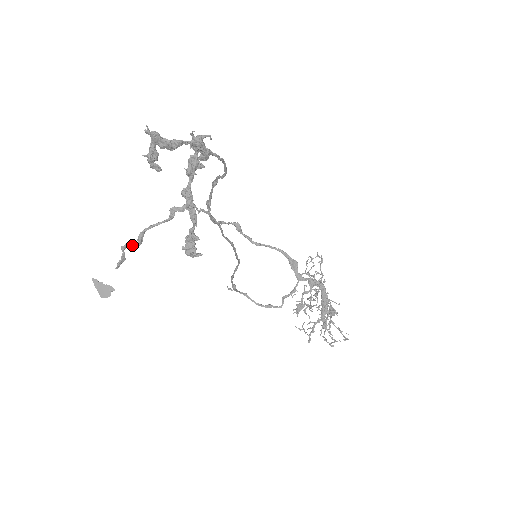
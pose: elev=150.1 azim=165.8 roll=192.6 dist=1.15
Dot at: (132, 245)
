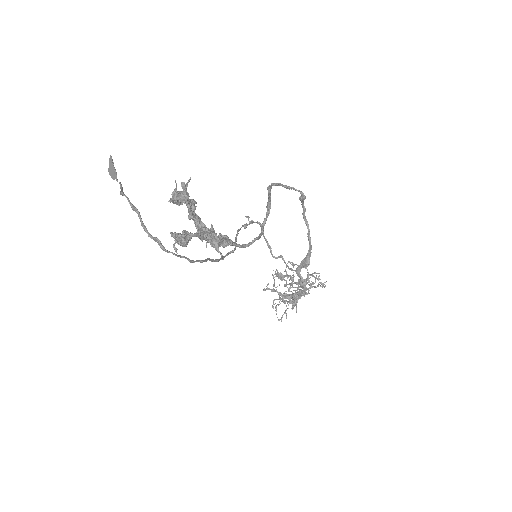
Dot at: (128, 201)
